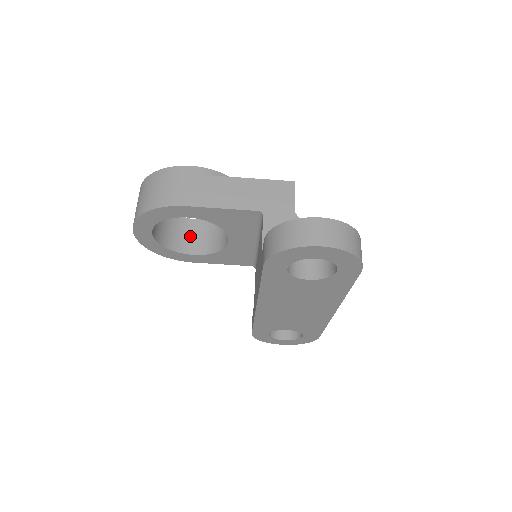
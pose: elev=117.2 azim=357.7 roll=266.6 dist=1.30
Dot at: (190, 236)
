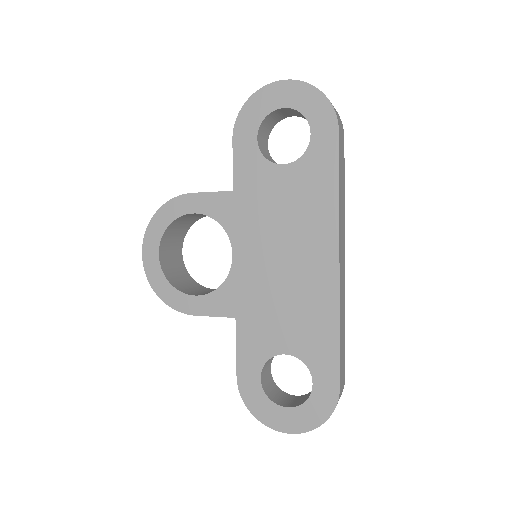
Dot at: (201, 291)
